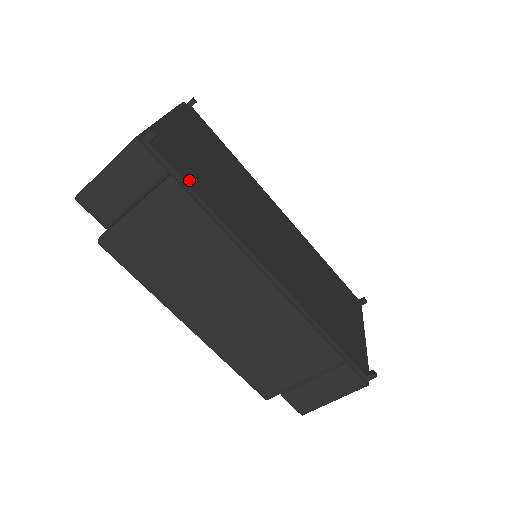
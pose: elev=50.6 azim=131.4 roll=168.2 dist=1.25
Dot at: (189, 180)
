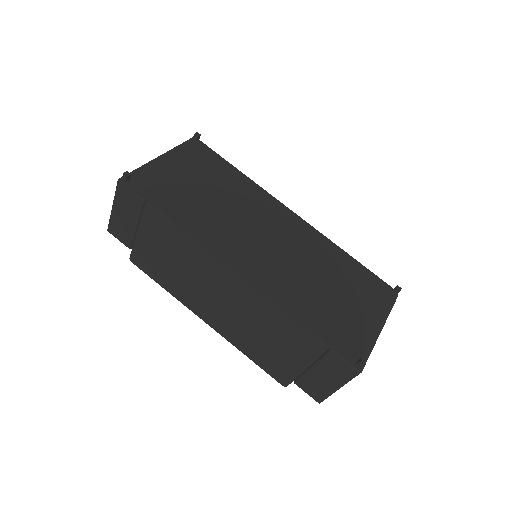
Dot at: (161, 203)
